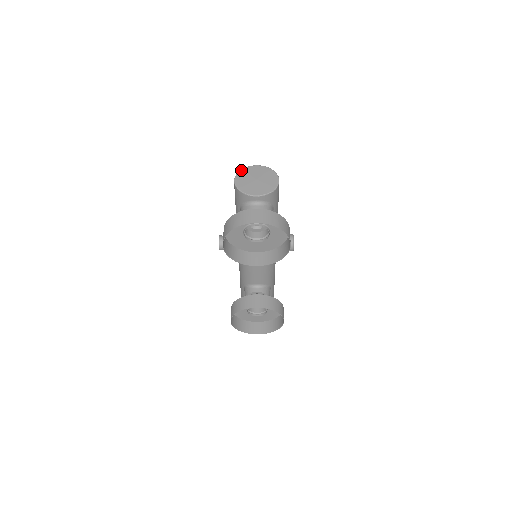
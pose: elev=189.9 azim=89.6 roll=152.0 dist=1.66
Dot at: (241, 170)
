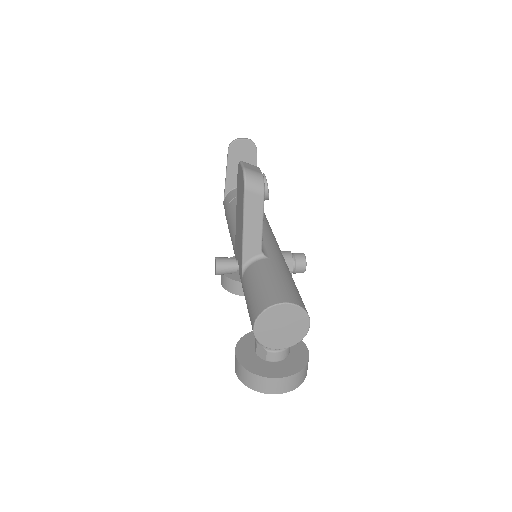
Dot at: (263, 314)
